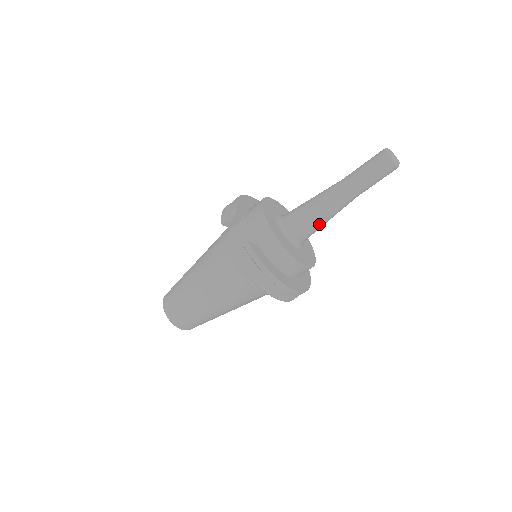
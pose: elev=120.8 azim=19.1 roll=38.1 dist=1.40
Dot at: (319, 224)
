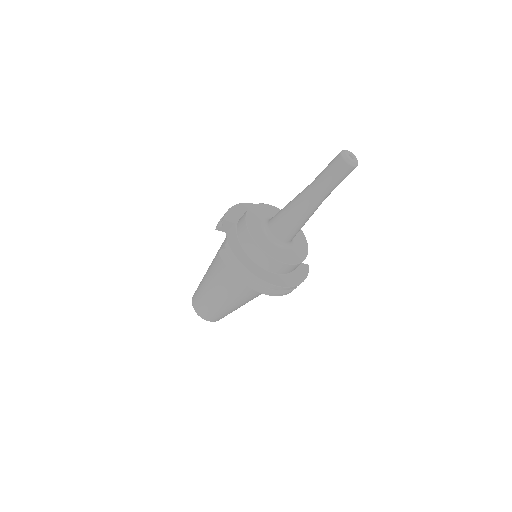
Dot at: (296, 225)
